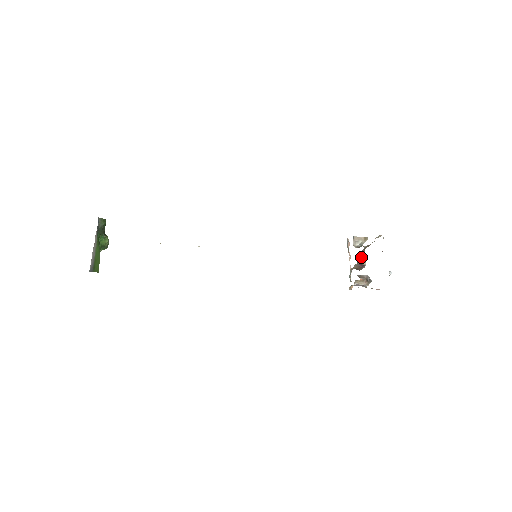
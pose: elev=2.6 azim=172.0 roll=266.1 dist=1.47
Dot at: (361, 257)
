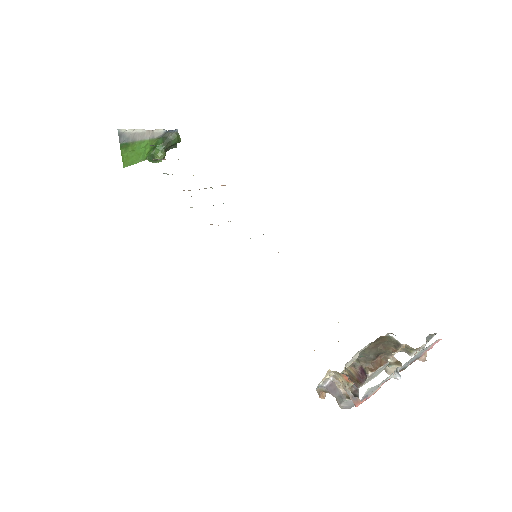
Dot at: (372, 354)
